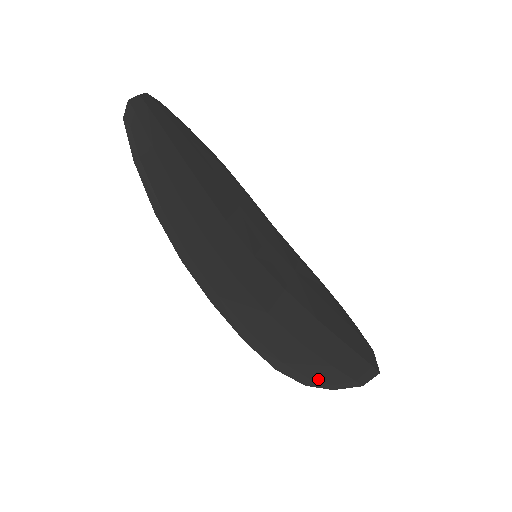
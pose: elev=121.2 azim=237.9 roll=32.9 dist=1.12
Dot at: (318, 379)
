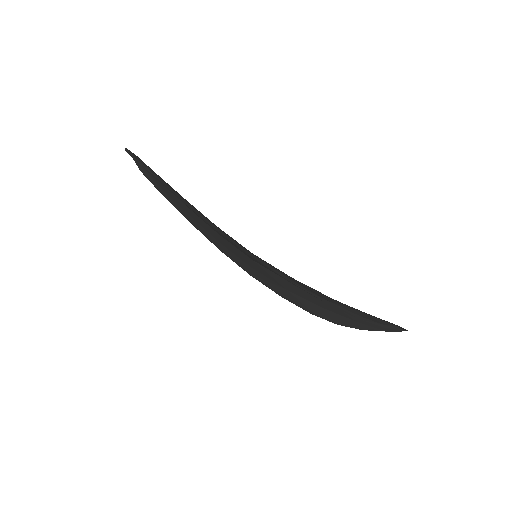
Dot at: (366, 318)
